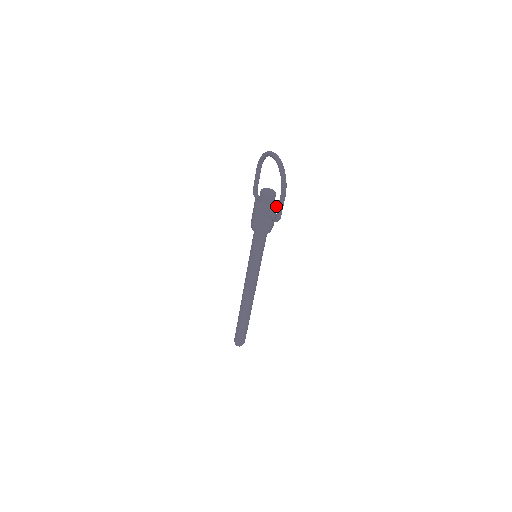
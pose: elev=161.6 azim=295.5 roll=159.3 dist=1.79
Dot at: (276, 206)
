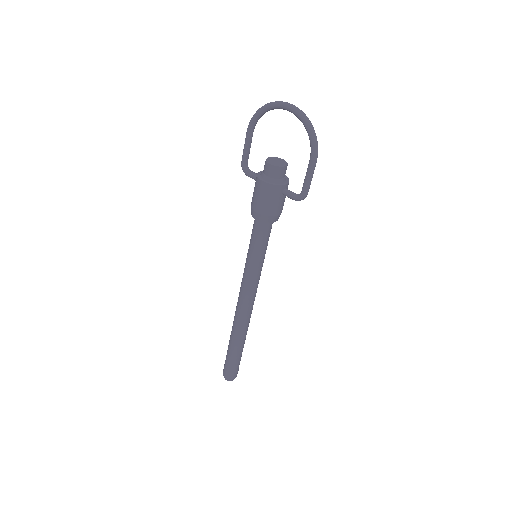
Dot at: (288, 180)
